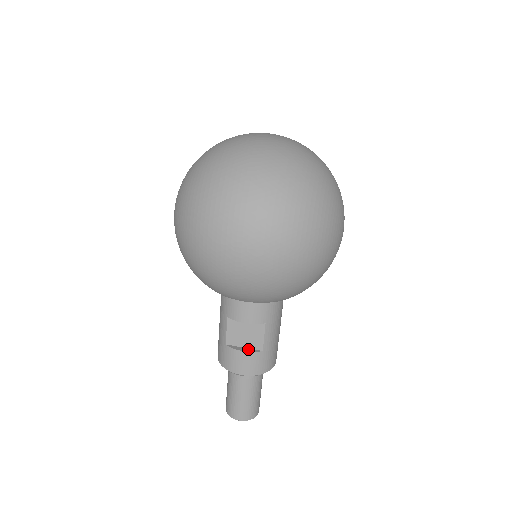
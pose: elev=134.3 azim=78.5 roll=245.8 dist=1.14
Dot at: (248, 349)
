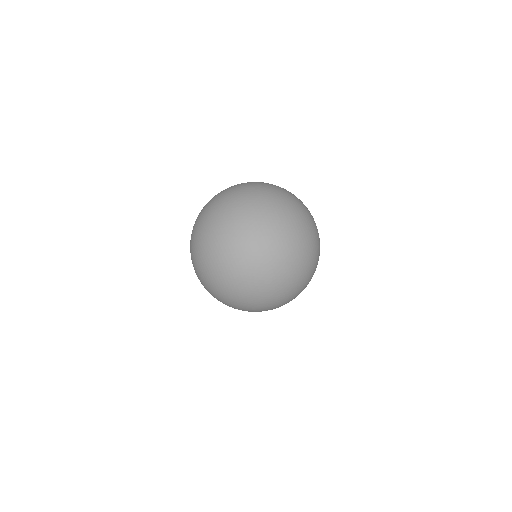
Dot at: occluded
